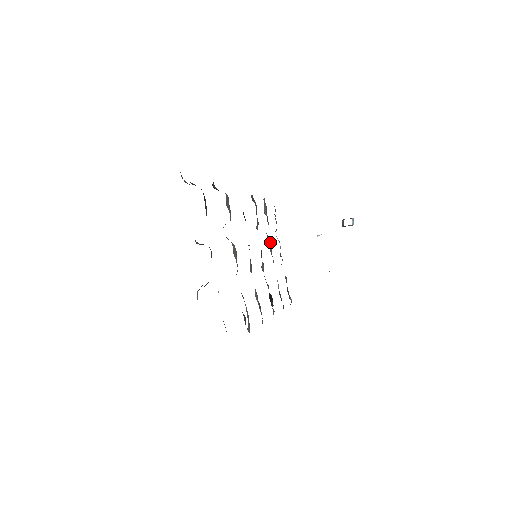
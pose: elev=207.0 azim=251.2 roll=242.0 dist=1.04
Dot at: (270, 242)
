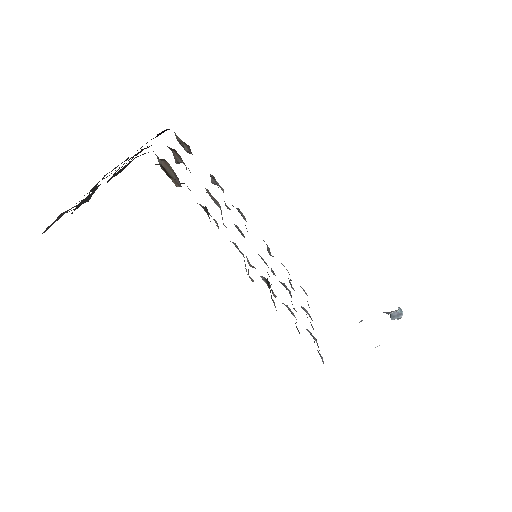
Dot at: (291, 295)
